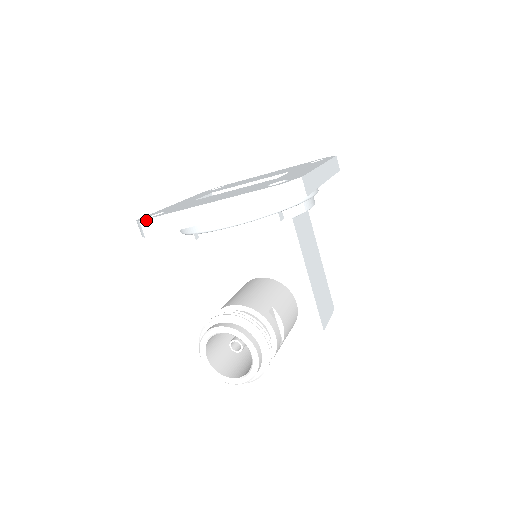
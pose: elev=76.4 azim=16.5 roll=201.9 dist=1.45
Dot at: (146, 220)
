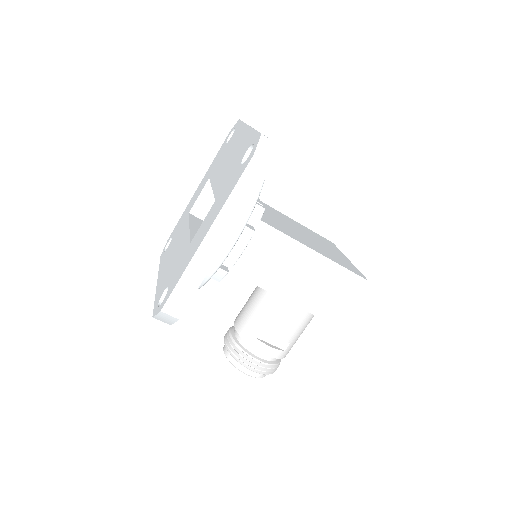
Dot at: occluded
